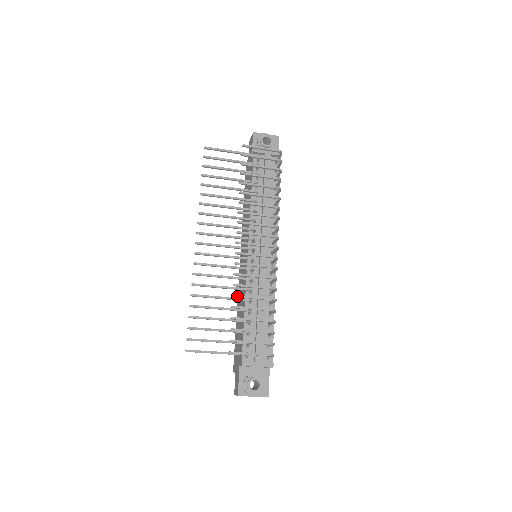
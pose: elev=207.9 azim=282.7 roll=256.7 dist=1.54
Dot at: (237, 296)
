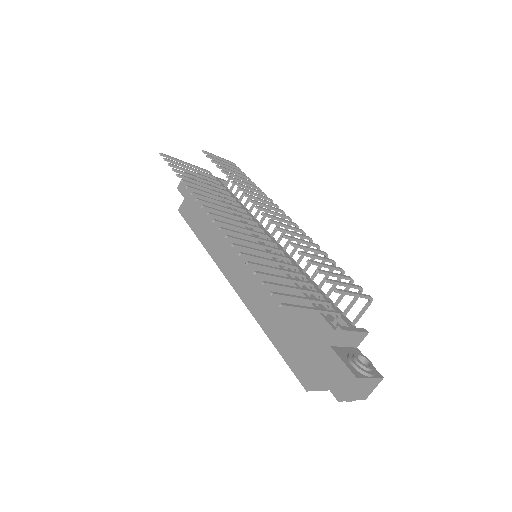
Dot at: (295, 244)
